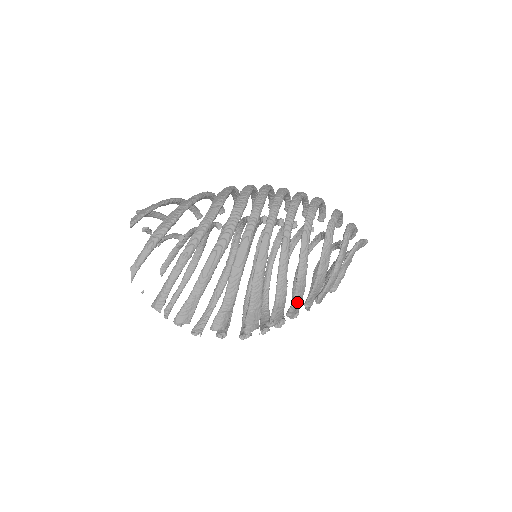
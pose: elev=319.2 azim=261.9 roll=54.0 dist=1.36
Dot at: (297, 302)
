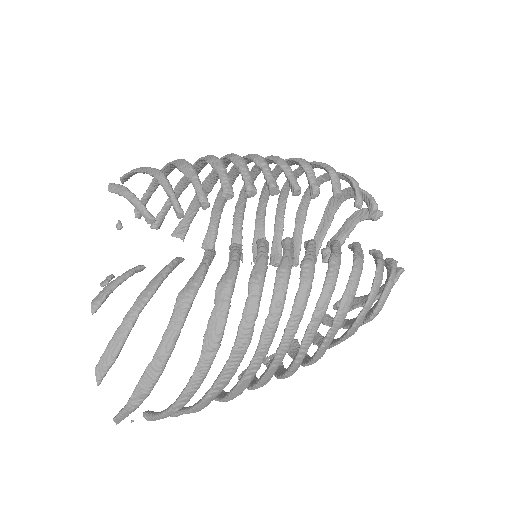
Dot at: occluded
